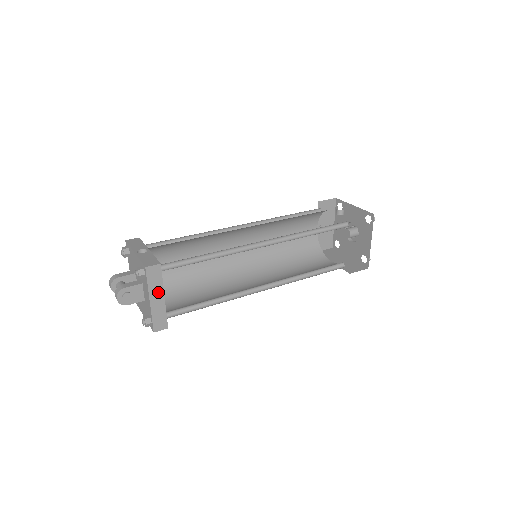
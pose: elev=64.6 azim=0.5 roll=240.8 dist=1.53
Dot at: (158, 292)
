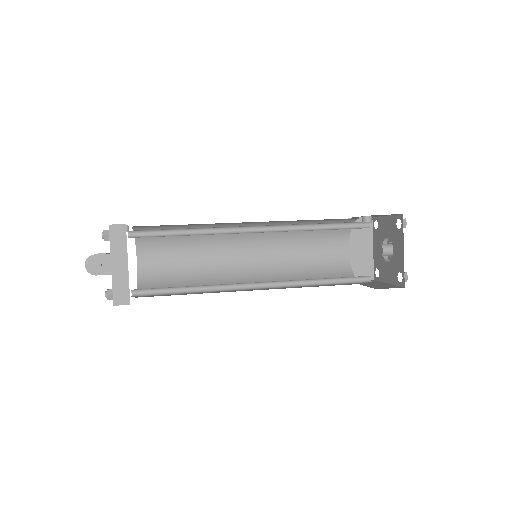
Dot at: (121, 257)
